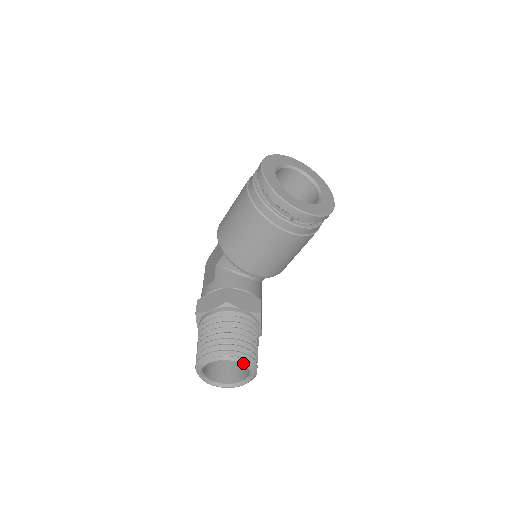
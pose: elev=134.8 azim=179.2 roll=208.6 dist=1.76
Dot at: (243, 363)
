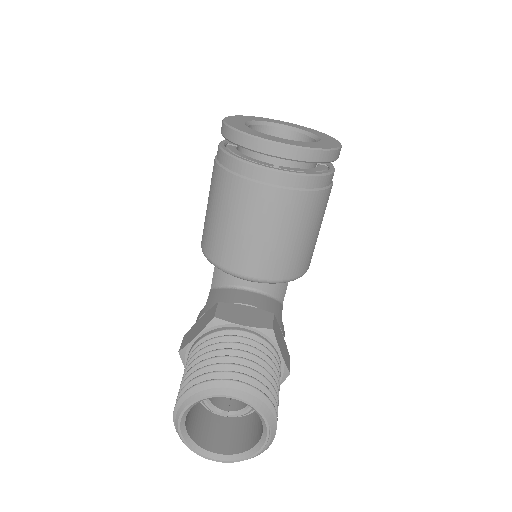
Dot at: (240, 397)
